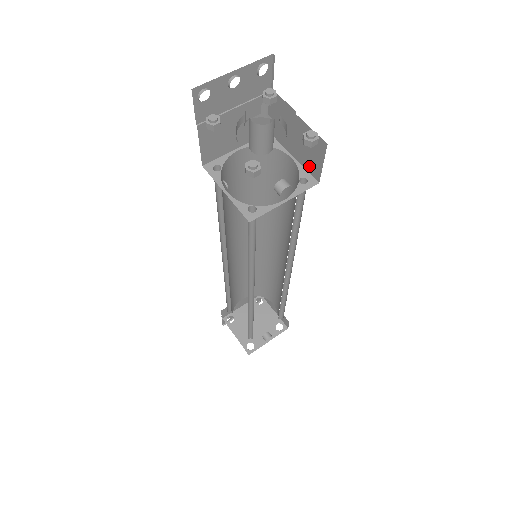
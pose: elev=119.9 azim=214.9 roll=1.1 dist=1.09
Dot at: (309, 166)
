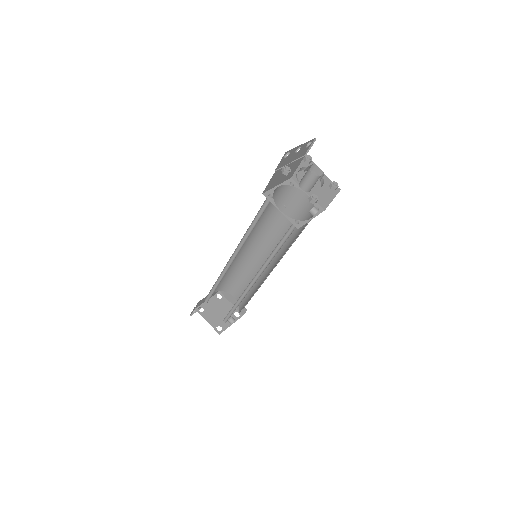
Dot at: (320, 200)
